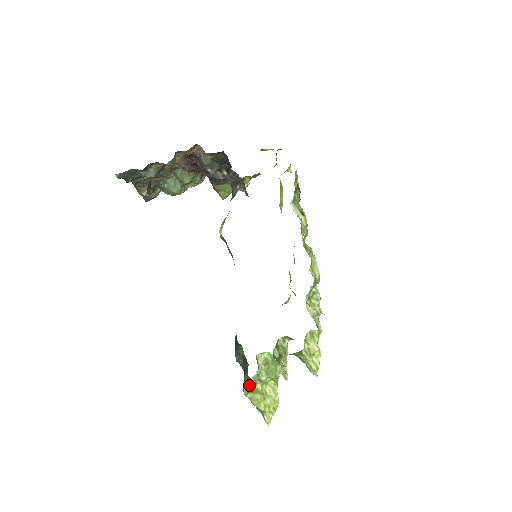
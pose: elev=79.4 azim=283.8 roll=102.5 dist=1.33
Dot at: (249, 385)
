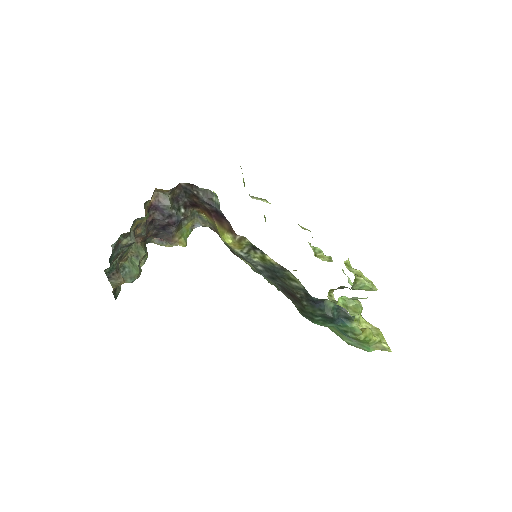
Dot at: (356, 329)
